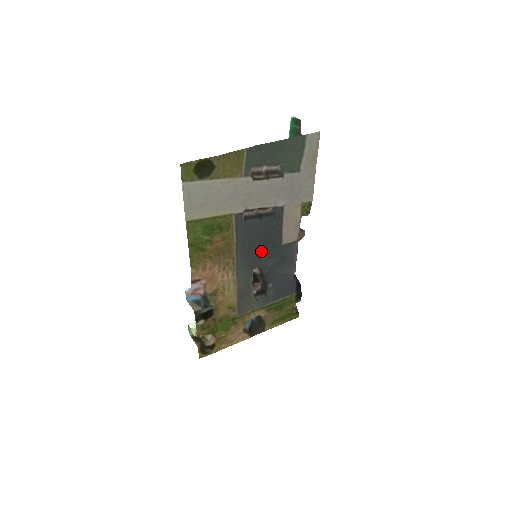
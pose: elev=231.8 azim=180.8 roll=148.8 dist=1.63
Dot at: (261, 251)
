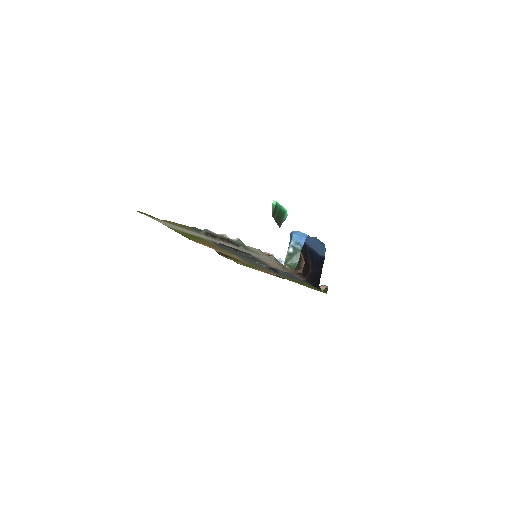
Dot at: occluded
